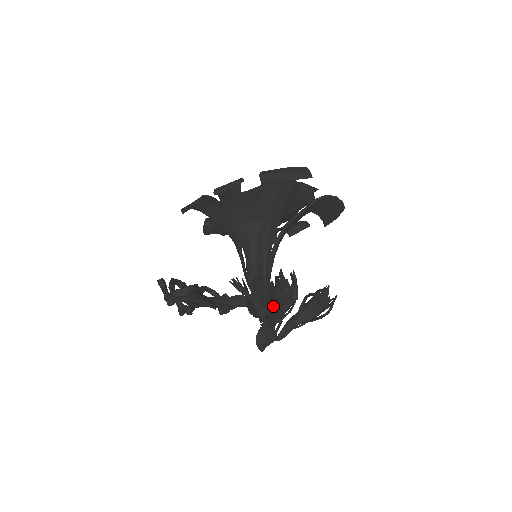
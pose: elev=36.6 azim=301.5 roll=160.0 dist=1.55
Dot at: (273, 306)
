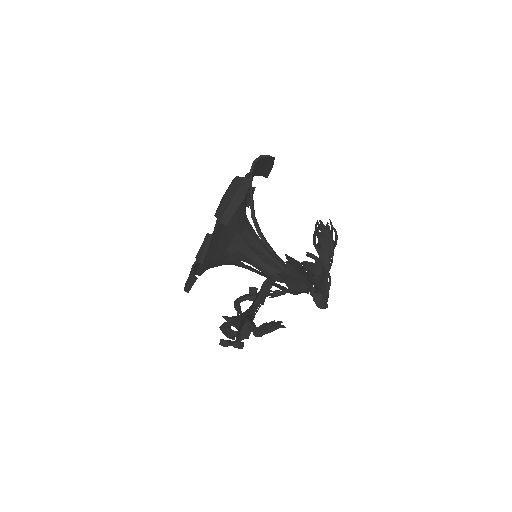
Dot at: (316, 285)
